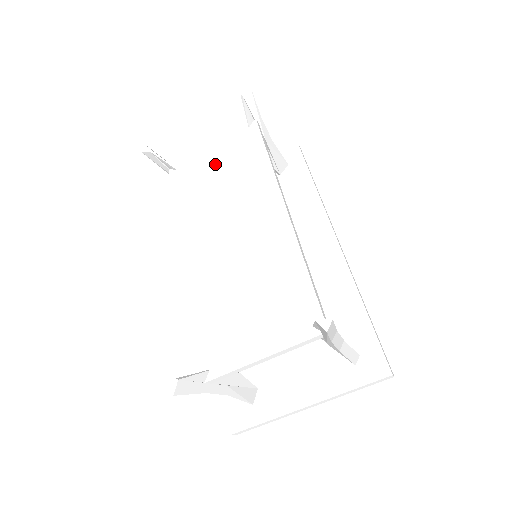
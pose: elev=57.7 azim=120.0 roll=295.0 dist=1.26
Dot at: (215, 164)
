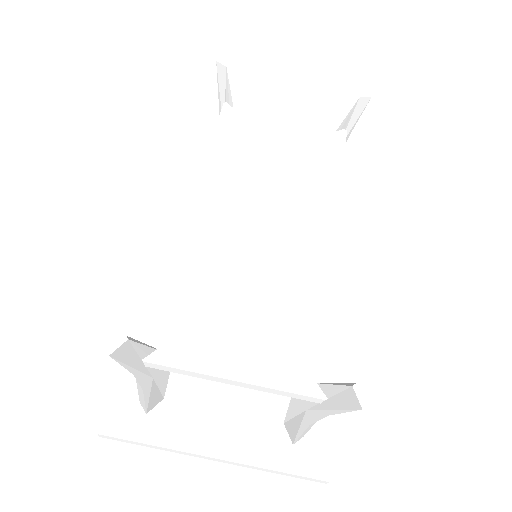
Dot at: (281, 136)
